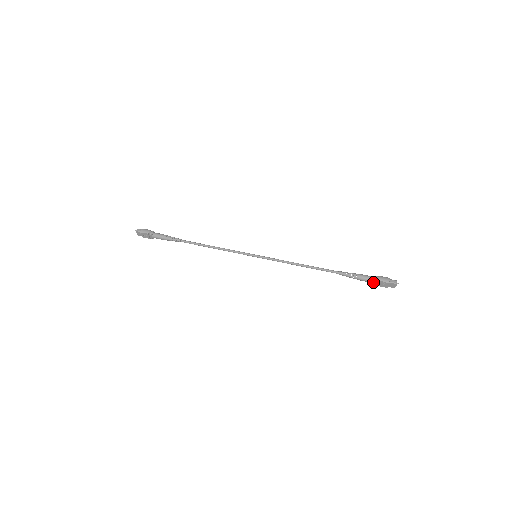
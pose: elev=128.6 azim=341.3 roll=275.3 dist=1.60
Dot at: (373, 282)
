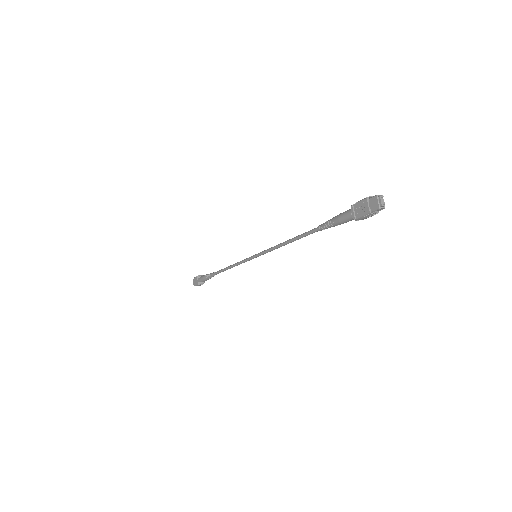
Dot at: (352, 214)
